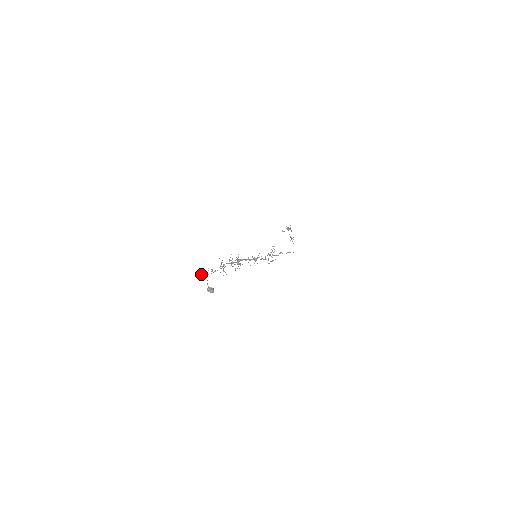
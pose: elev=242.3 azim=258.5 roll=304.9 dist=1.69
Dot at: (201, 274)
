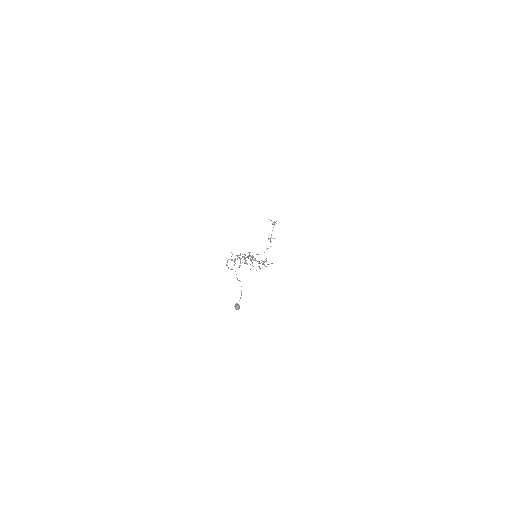
Dot at: occluded
